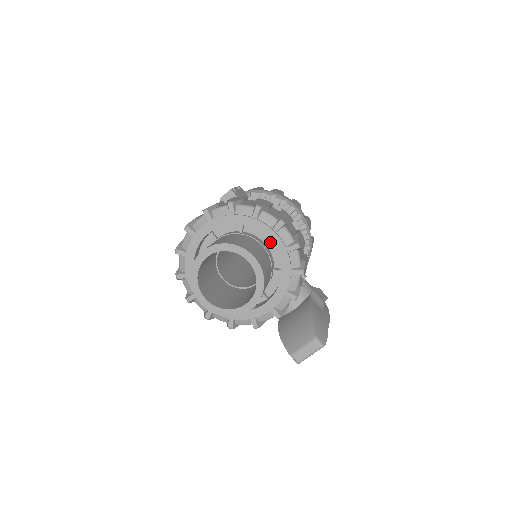
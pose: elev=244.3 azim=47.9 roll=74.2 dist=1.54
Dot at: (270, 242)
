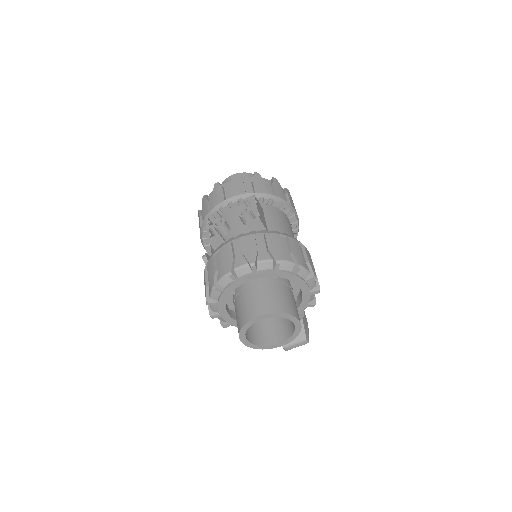
Dot at: occluded
